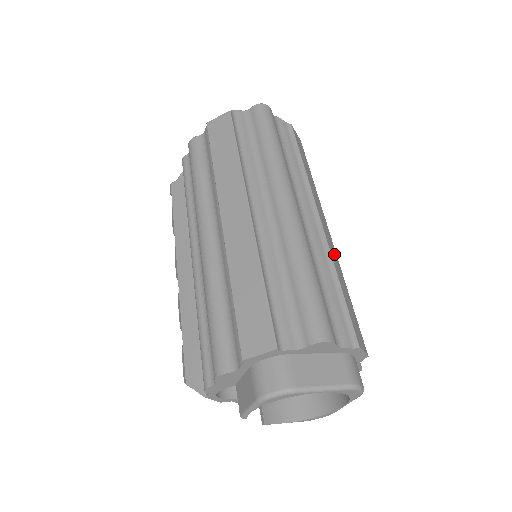
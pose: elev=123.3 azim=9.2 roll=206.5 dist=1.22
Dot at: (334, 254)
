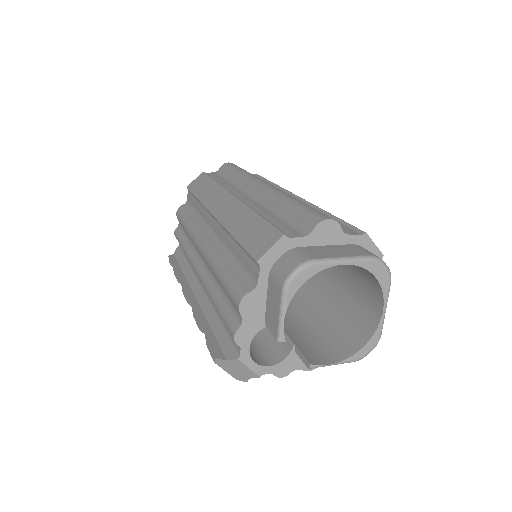
Dot at: occluded
